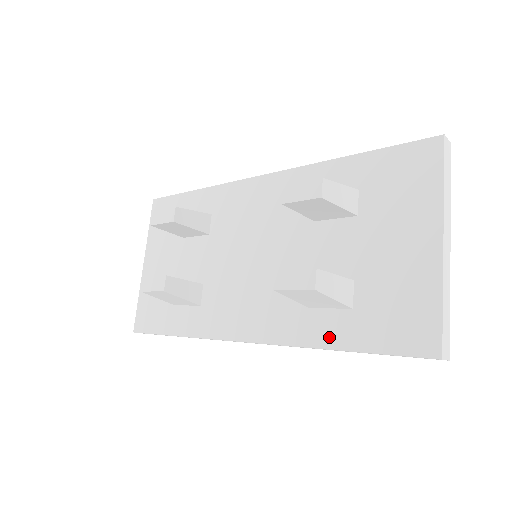
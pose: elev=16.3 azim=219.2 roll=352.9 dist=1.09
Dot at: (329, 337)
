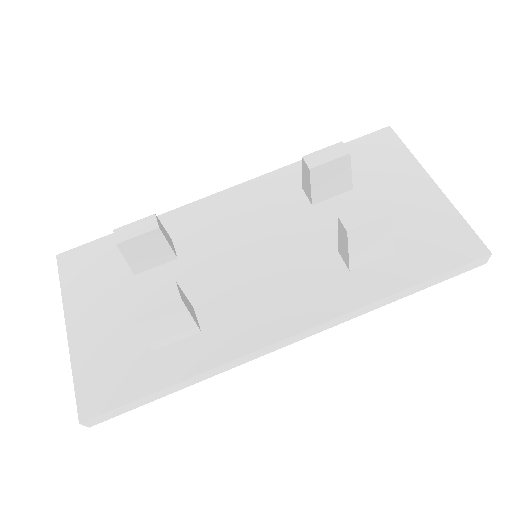
Dot at: (387, 284)
